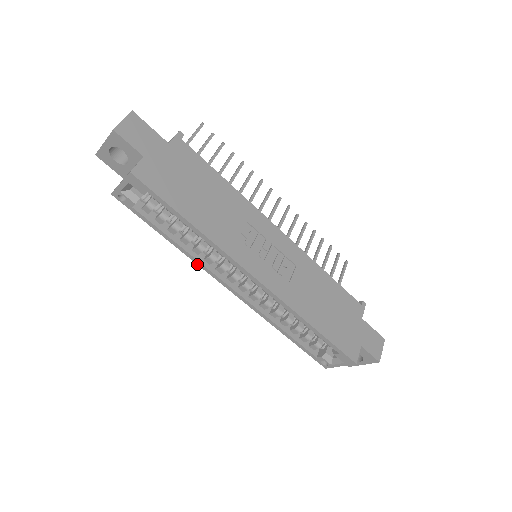
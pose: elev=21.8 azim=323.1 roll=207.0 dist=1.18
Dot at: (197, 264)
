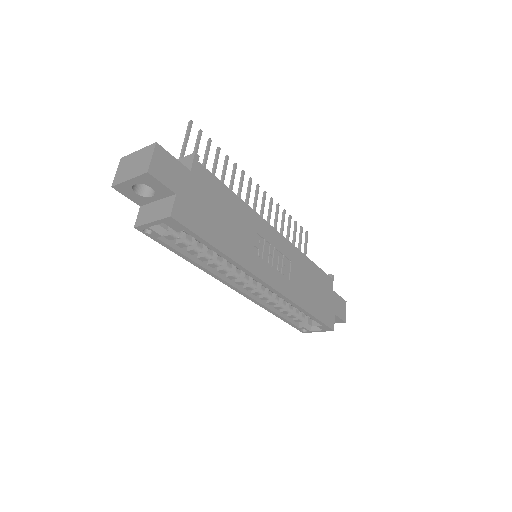
Dot at: (211, 275)
